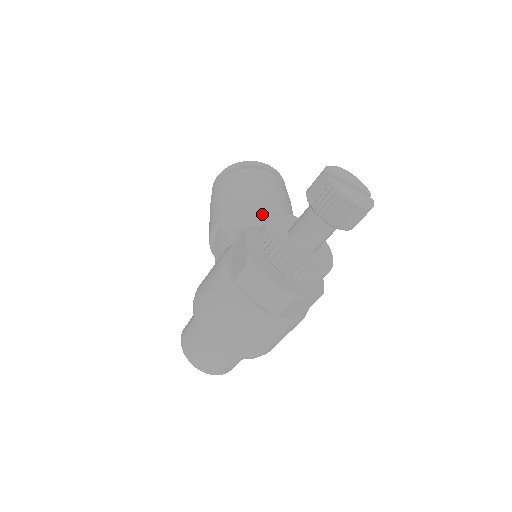
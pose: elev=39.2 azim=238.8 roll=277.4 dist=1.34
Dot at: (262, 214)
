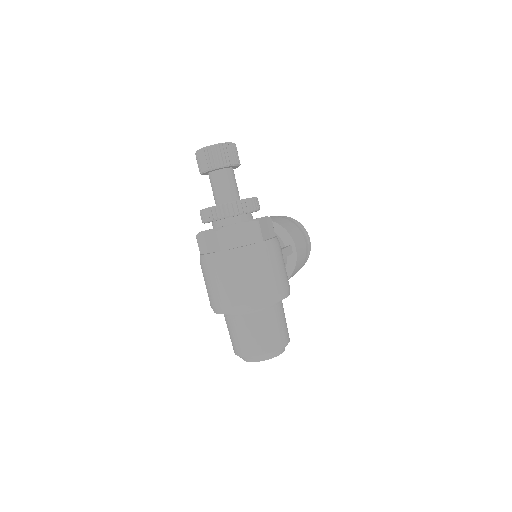
Dot at: occluded
